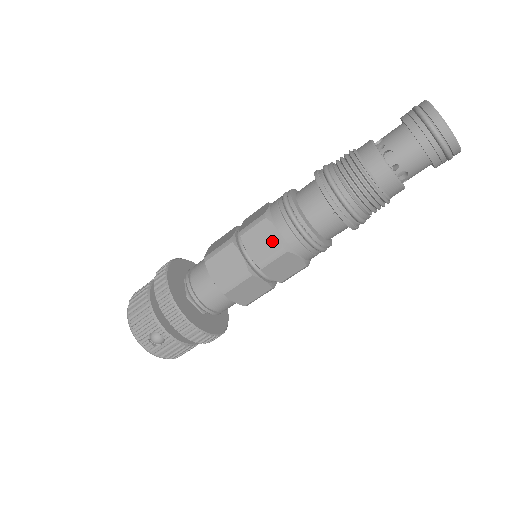
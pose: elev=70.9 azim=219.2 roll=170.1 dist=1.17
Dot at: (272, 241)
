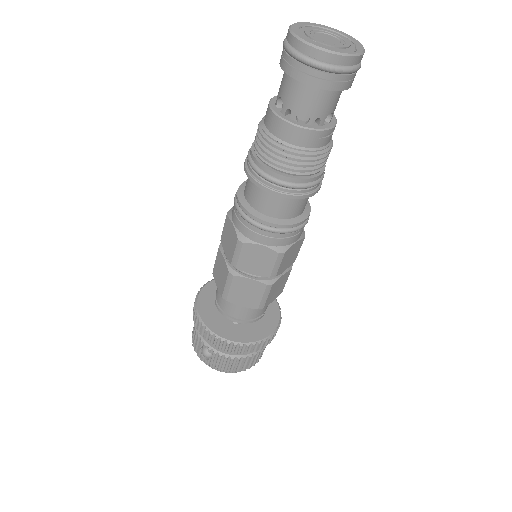
Dot at: (232, 236)
